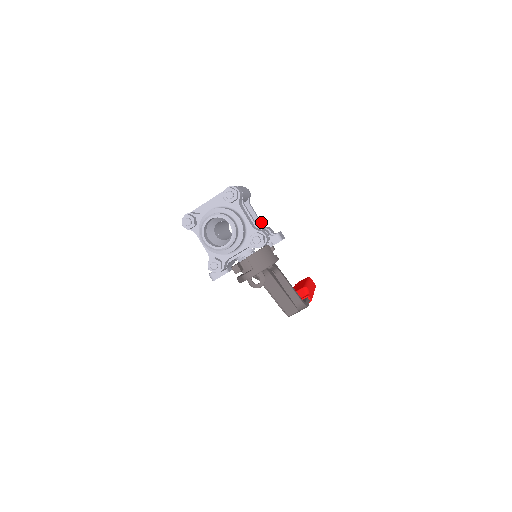
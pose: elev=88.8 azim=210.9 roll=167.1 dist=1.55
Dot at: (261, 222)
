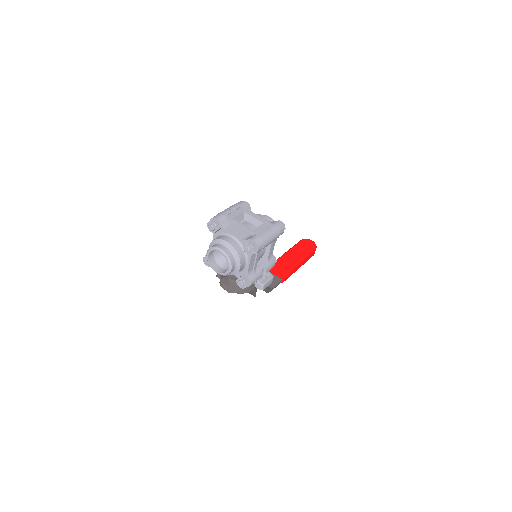
Dot at: (270, 256)
